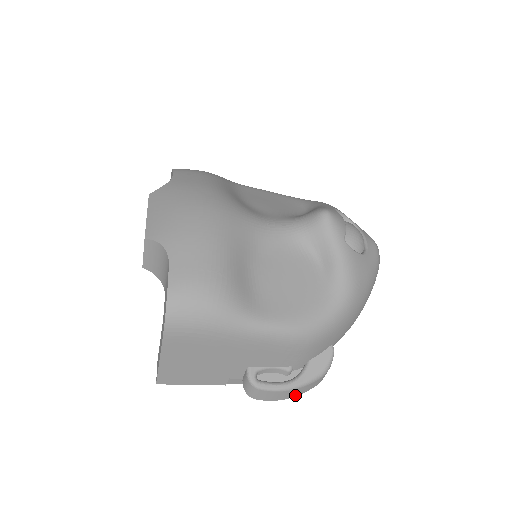
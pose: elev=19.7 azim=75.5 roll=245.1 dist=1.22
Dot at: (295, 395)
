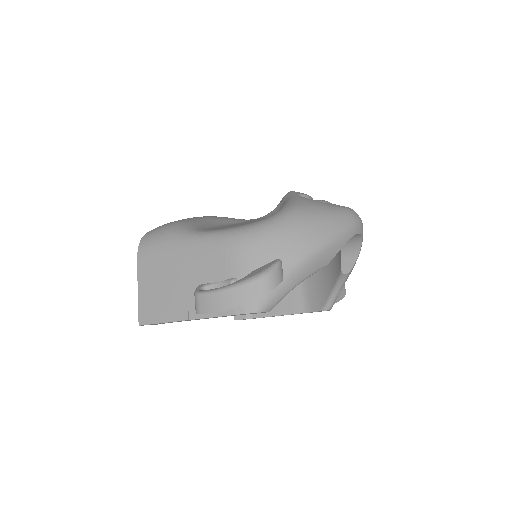
Dot at: (236, 304)
